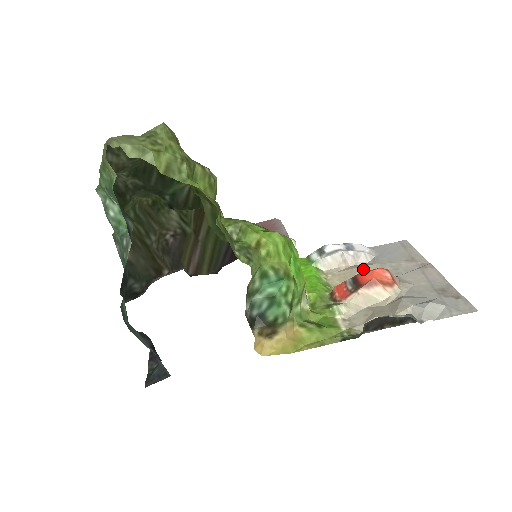
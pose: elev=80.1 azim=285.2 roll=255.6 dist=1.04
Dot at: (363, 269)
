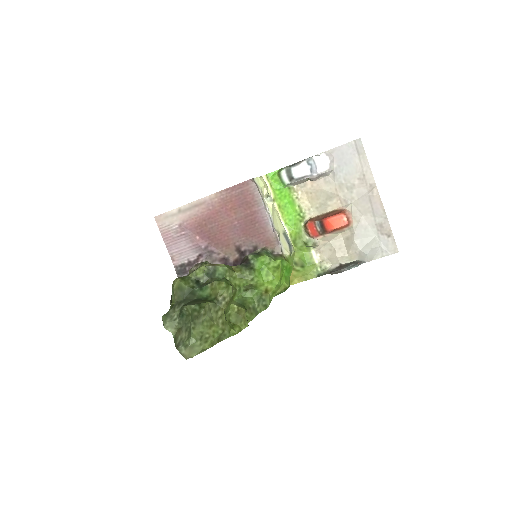
Dot at: (326, 192)
